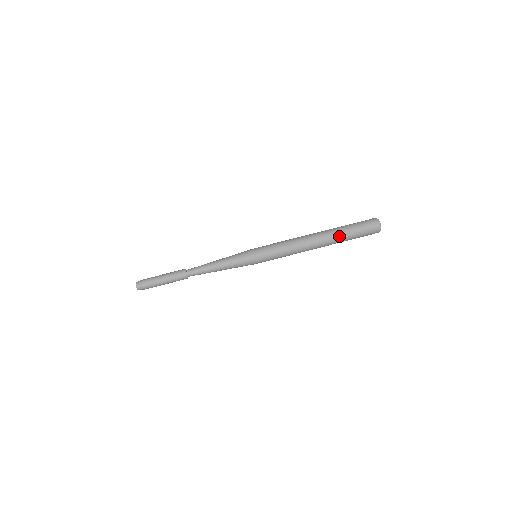
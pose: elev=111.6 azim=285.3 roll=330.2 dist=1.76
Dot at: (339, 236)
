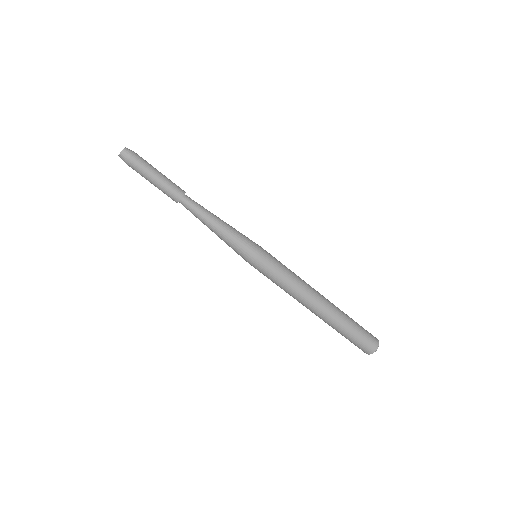
Dot at: (332, 326)
